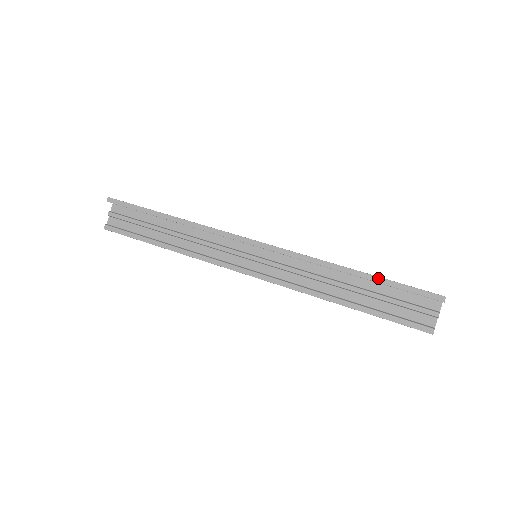
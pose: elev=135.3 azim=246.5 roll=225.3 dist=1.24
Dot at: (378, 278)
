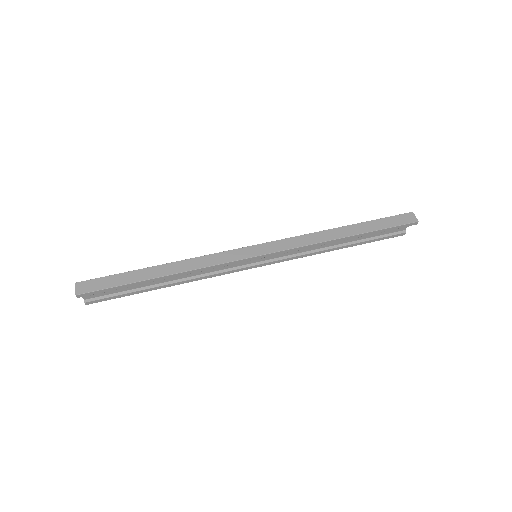
Dot at: (368, 233)
